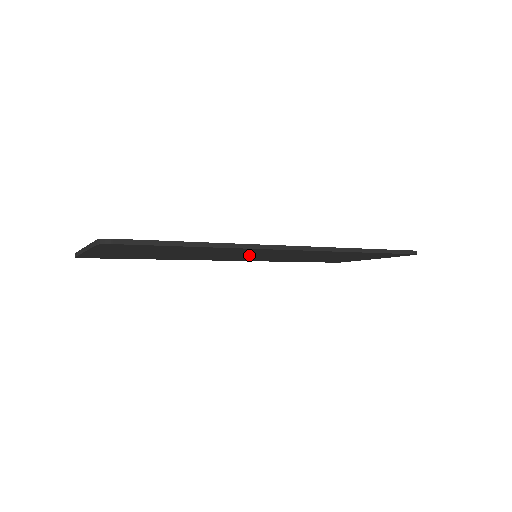
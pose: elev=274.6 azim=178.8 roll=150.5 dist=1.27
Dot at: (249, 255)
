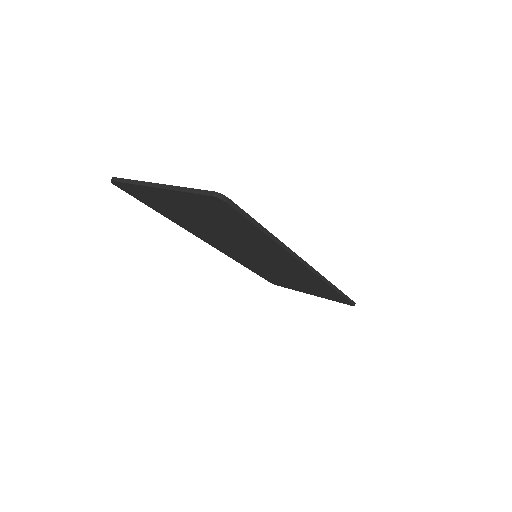
Dot at: (255, 253)
